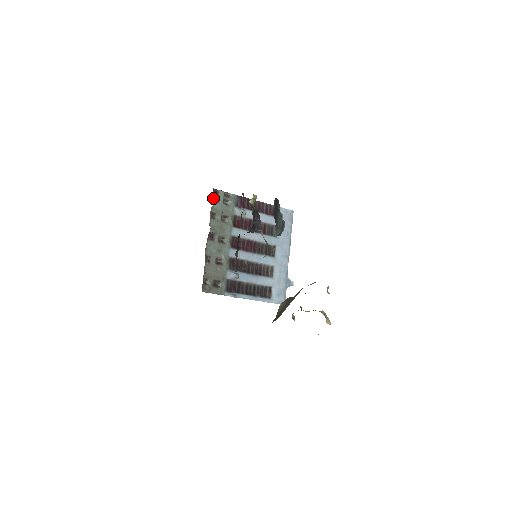
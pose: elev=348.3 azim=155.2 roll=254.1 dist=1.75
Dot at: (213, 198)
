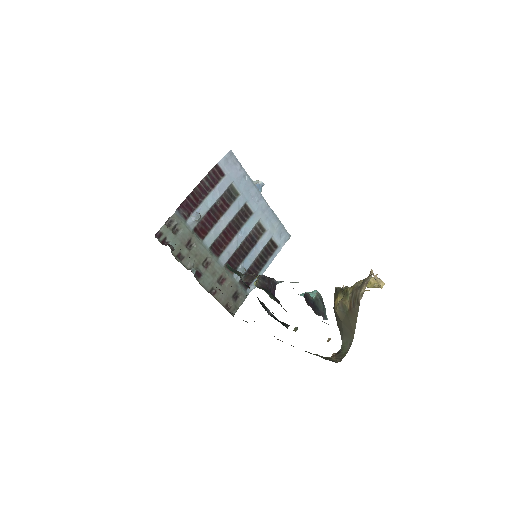
Dot at: (163, 244)
